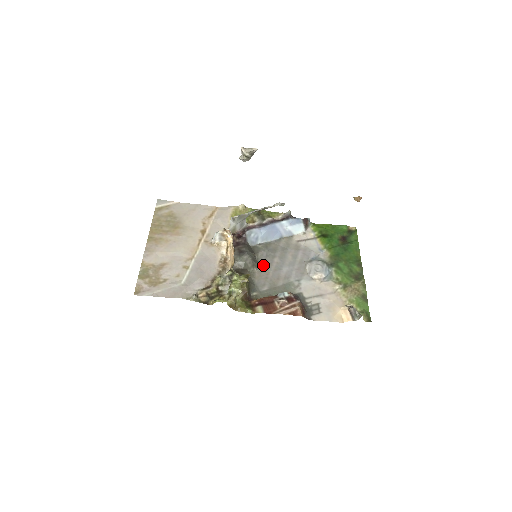
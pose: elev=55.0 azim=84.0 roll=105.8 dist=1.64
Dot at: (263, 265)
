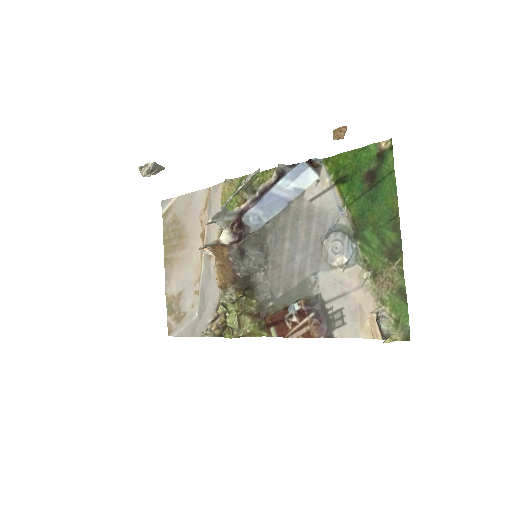
Dot at: (273, 259)
